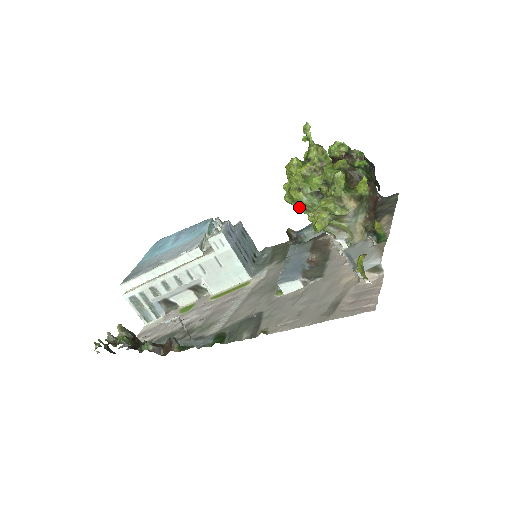
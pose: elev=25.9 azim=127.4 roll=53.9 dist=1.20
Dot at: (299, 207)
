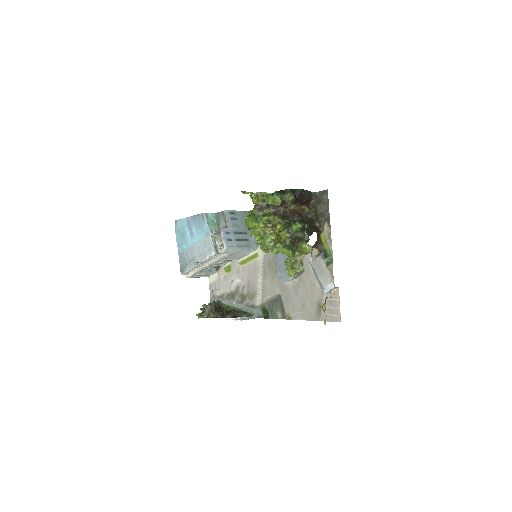
Dot at: occluded
